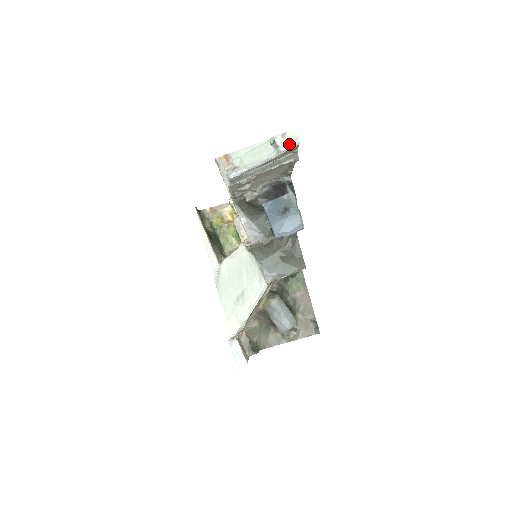
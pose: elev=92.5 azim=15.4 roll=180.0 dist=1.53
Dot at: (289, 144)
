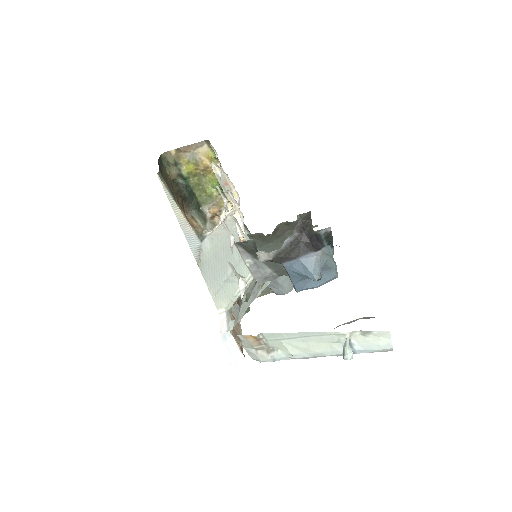
Dot at: (373, 350)
